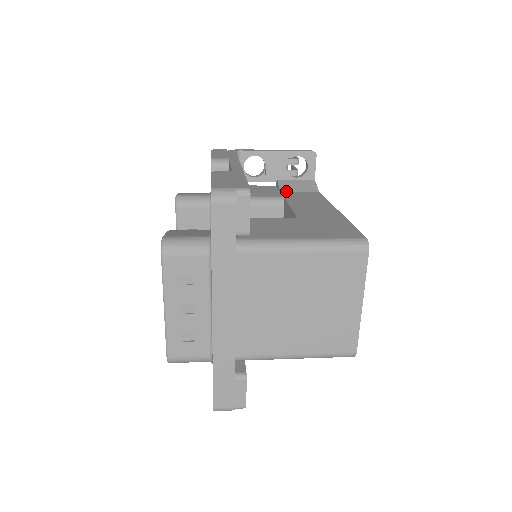
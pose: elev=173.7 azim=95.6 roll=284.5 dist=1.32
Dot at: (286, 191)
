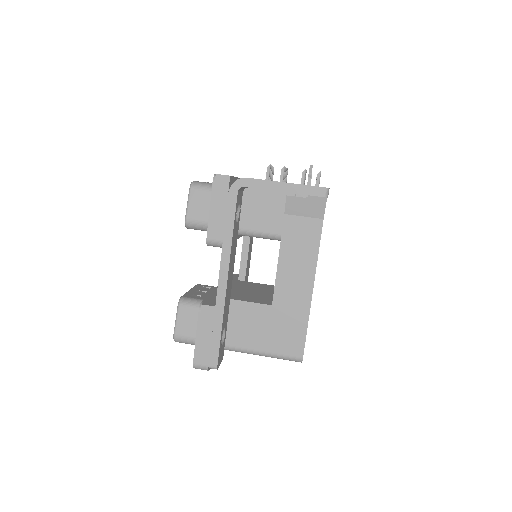
Dot at: (290, 214)
